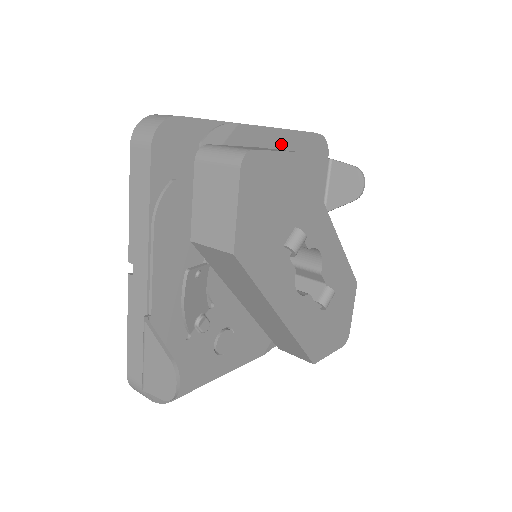
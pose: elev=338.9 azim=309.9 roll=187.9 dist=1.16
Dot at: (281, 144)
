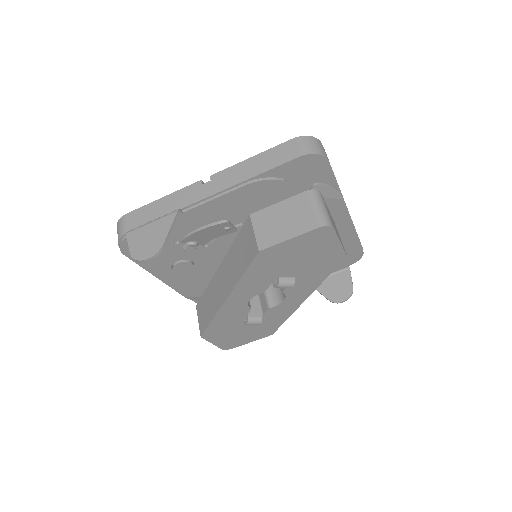
Dot at: (343, 231)
